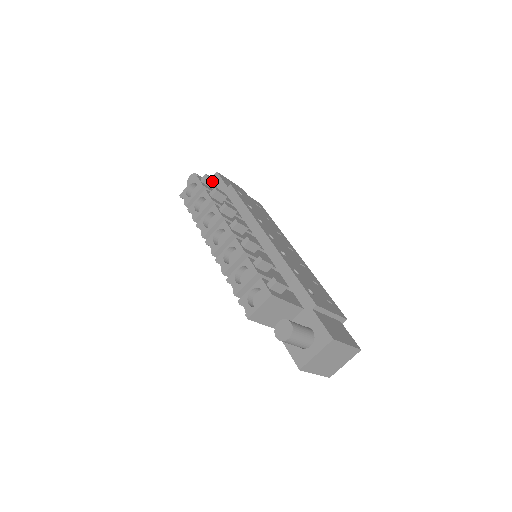
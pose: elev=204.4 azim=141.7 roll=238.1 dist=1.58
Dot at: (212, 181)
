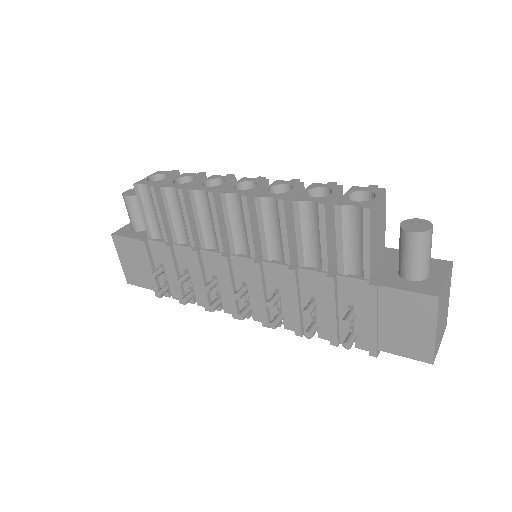
Dot at: occluded
